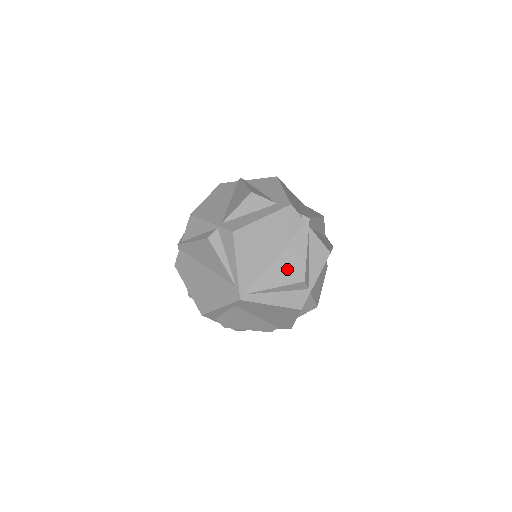
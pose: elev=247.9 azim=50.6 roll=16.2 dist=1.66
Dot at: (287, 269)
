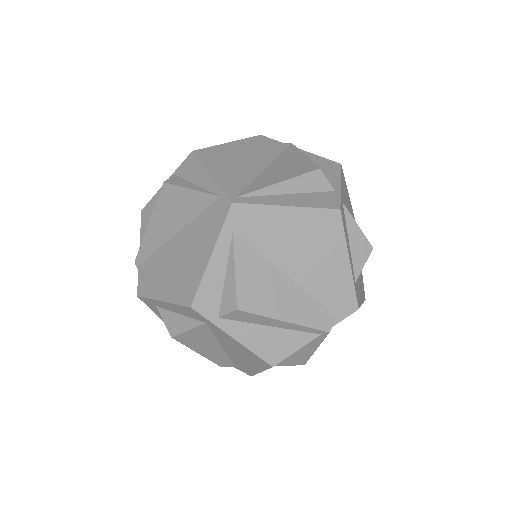
Dot at: (287, 169)
